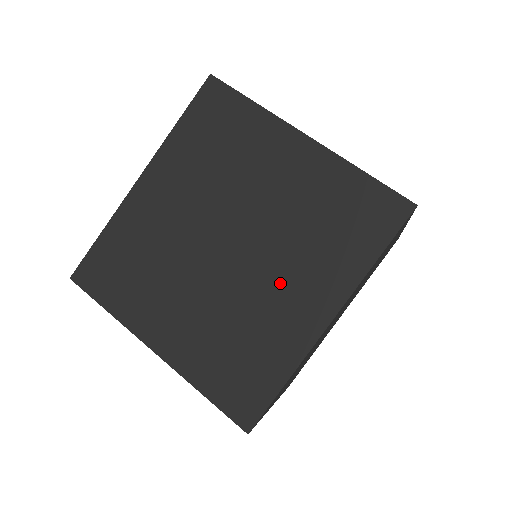
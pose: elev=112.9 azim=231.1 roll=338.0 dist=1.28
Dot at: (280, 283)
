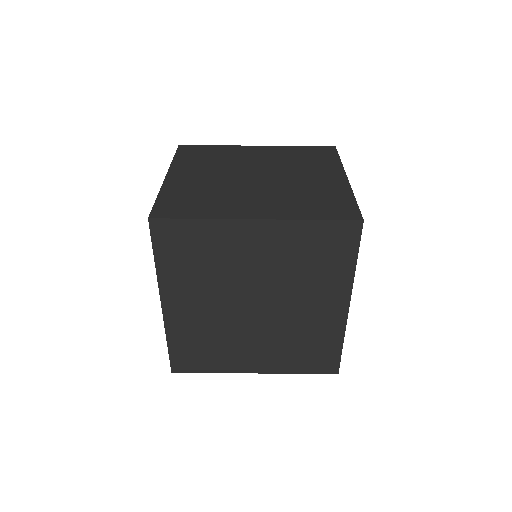
Dot at: (304, 306)
